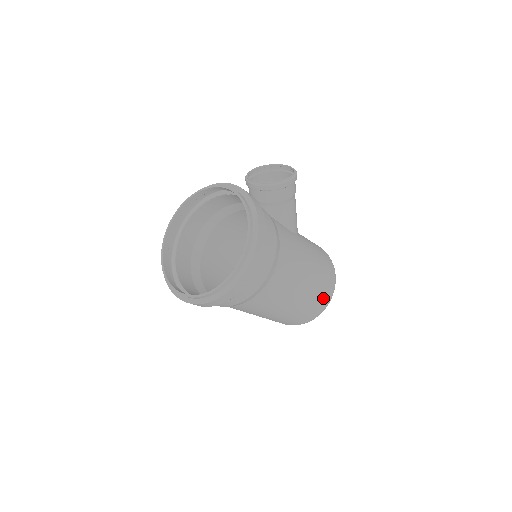
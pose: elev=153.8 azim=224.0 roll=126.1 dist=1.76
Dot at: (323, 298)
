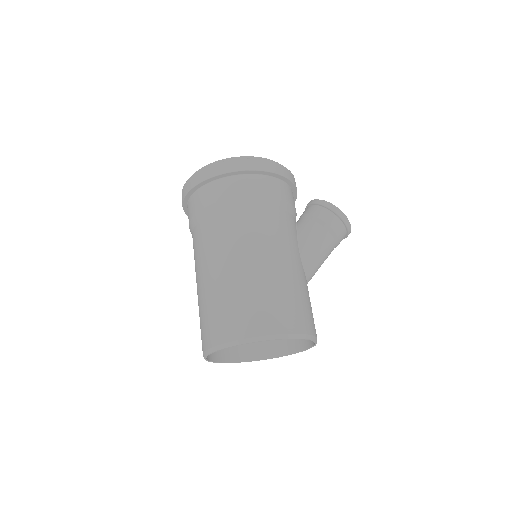
Dot at: (257, 318)
